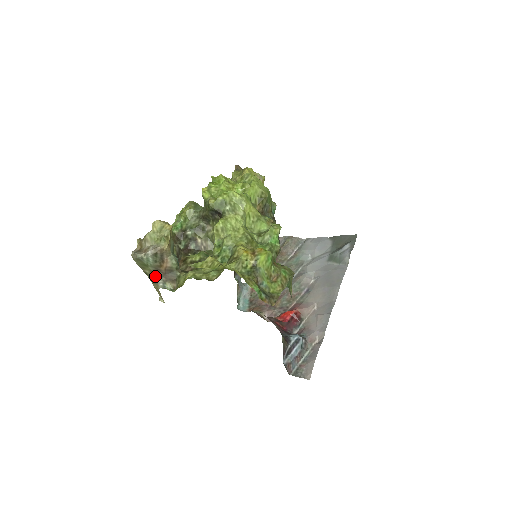
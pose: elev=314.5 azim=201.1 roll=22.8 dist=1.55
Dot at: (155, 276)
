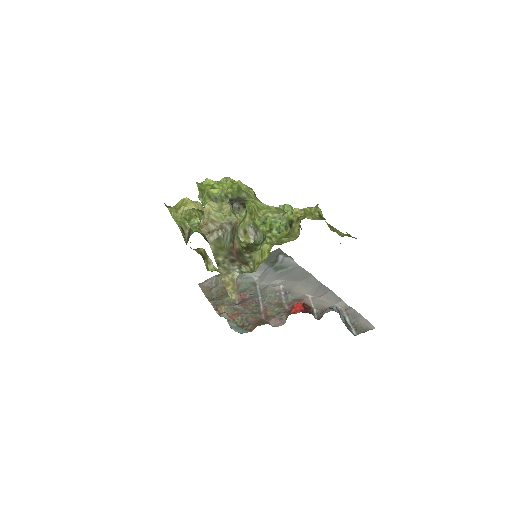
Dot at: (229, 262)
